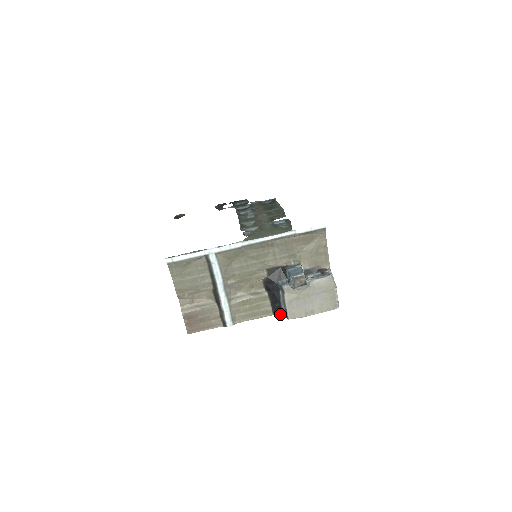
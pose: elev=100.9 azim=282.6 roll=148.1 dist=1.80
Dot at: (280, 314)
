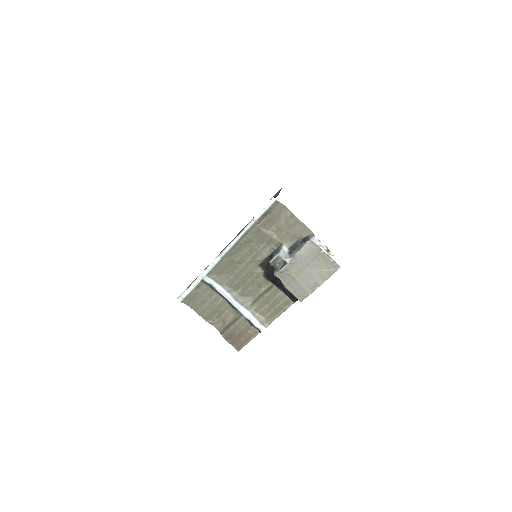
Dot at: (297, 299)
